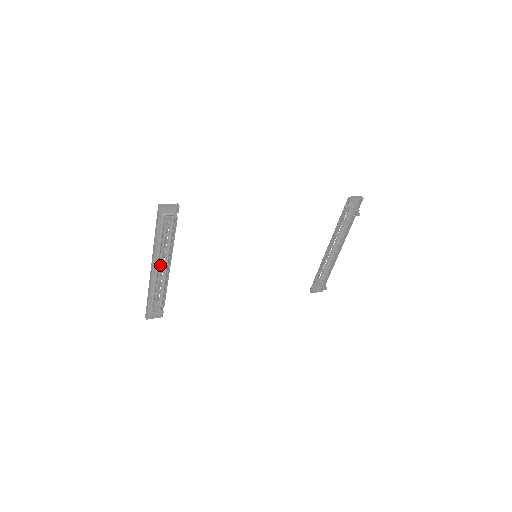
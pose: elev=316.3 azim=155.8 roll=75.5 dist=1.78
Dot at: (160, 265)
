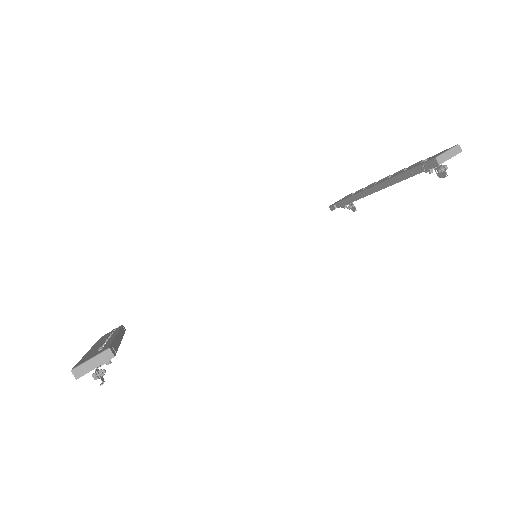
Dot at: occluded
